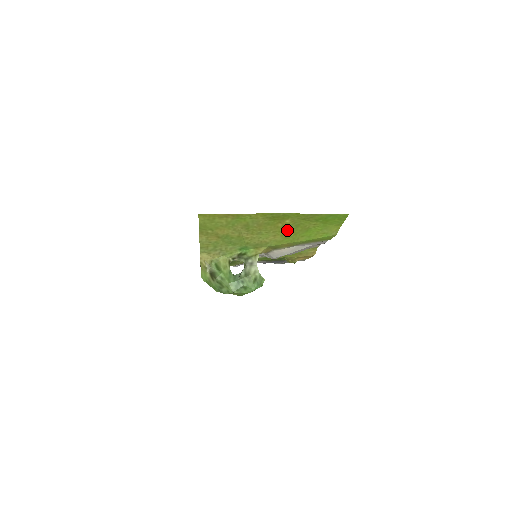
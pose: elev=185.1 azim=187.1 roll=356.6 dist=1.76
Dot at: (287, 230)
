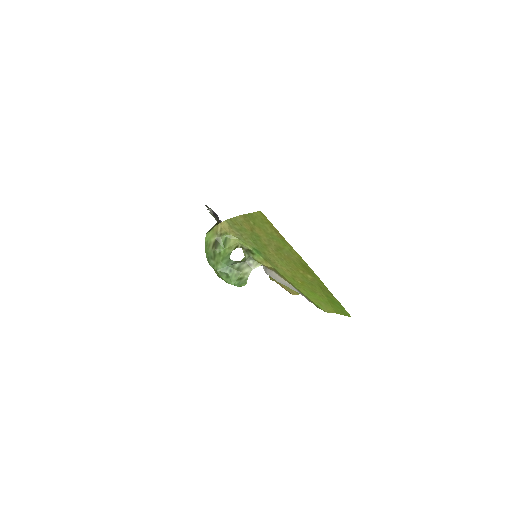
Dot at: (301, 278)
